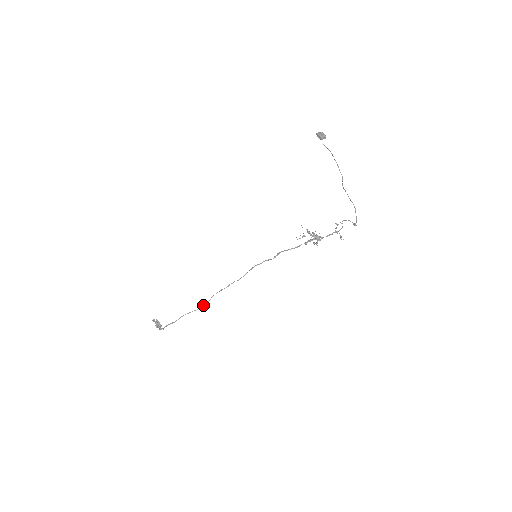
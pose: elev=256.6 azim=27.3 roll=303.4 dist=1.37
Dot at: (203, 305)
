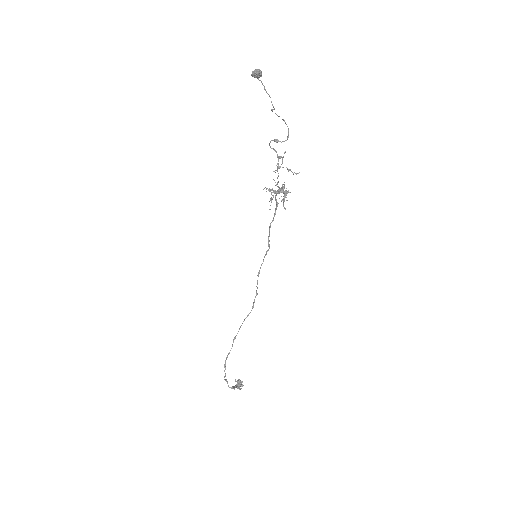
Dot at: occluded
